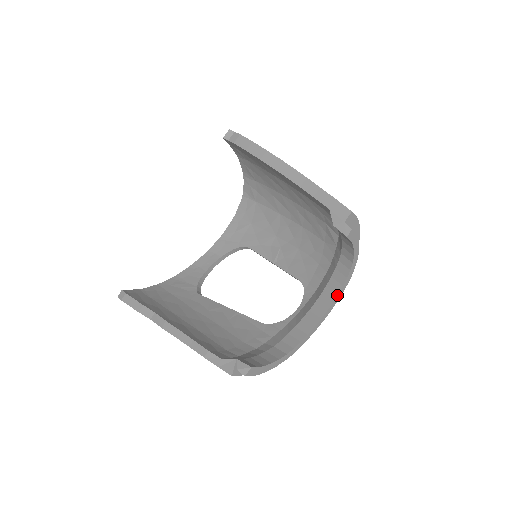
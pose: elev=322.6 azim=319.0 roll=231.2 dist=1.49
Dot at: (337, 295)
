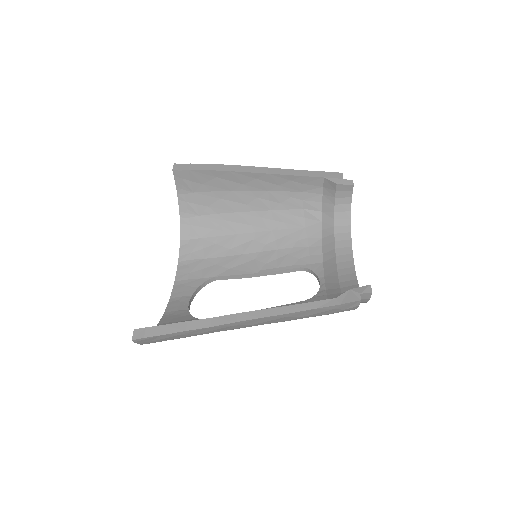
Dot at: occluded
